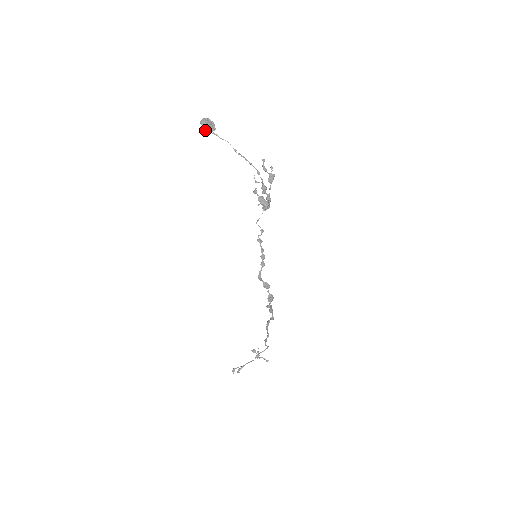
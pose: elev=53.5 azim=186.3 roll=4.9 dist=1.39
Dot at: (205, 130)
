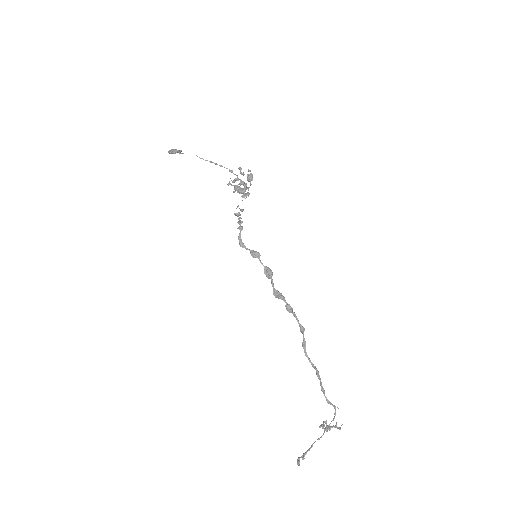
Dot at: (171, 153)
